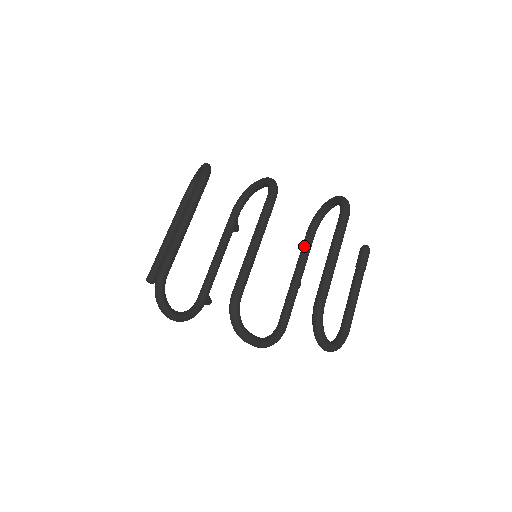
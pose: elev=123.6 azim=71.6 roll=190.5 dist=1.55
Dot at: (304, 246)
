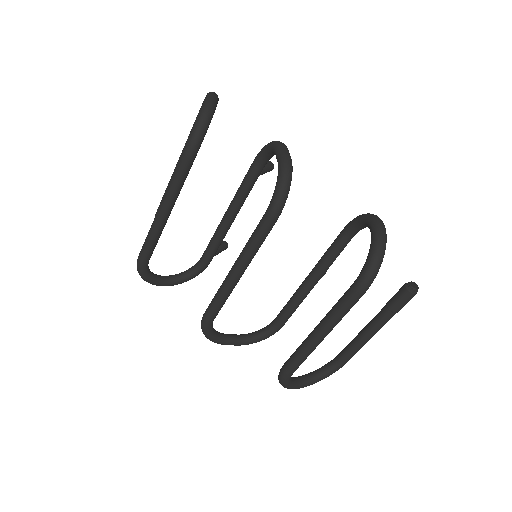
Dot at: (328, 252)
